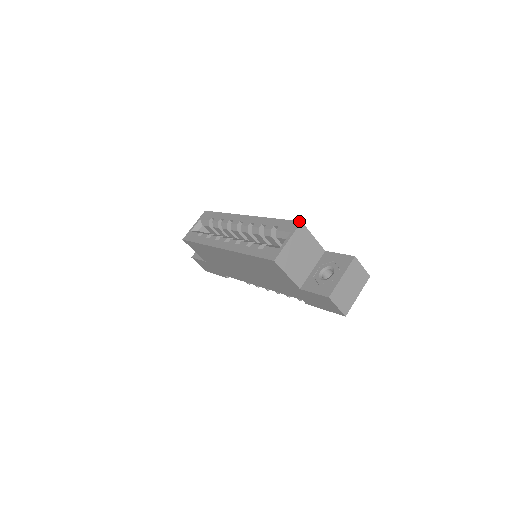
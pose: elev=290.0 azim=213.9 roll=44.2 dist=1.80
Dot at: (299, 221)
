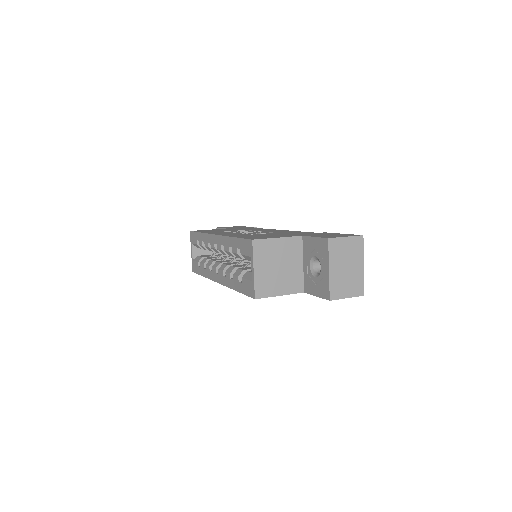
Dot at: (250, 240)
